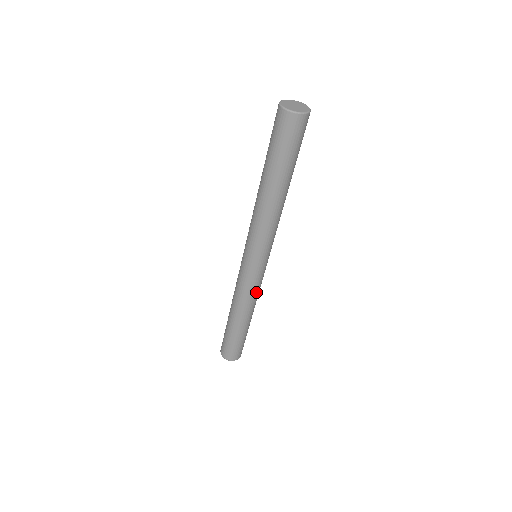
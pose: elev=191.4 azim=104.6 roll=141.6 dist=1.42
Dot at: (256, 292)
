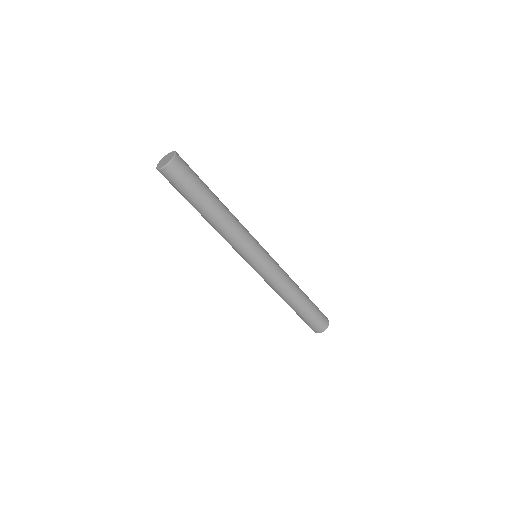
Dot at: (280, 279)
